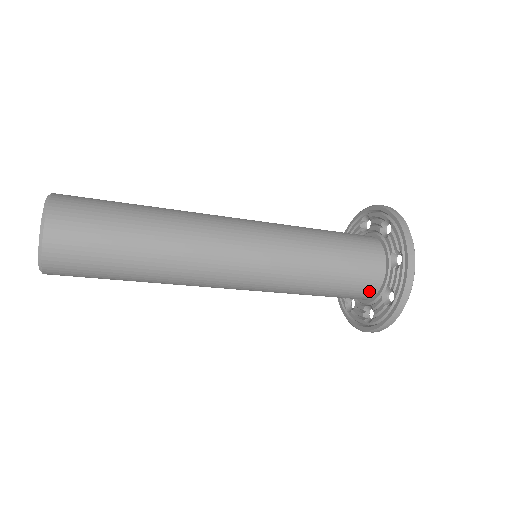
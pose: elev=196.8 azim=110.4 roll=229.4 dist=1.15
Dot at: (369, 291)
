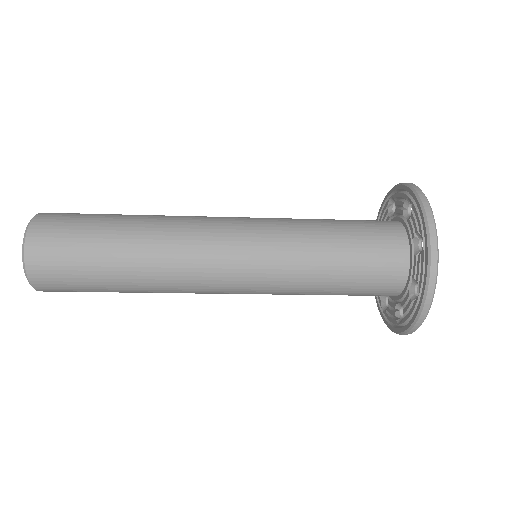
Dot at: (393, 285)
